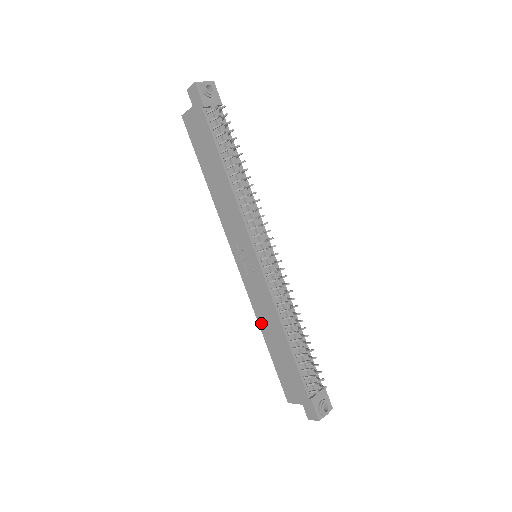
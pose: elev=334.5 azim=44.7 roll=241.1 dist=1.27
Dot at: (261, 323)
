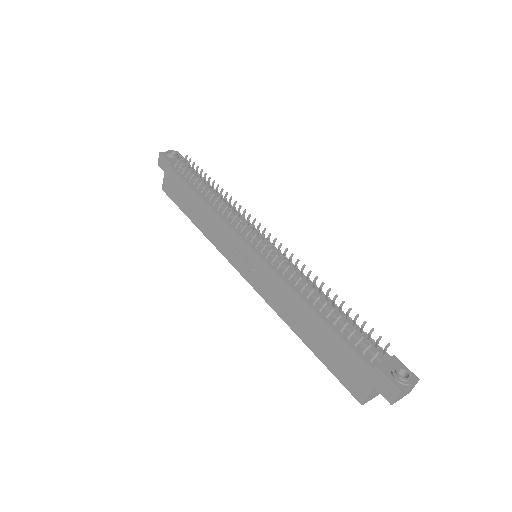
Dot at: (287, 320)
